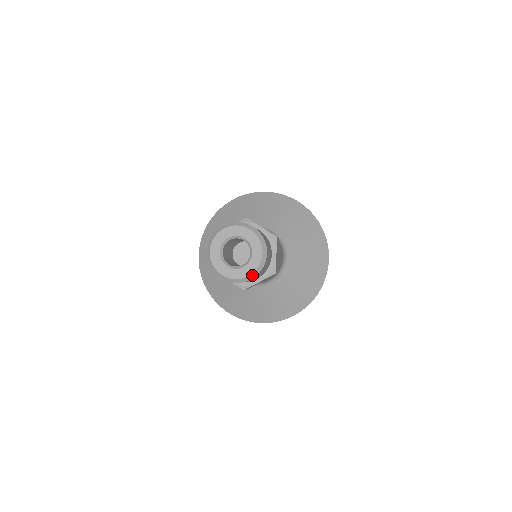
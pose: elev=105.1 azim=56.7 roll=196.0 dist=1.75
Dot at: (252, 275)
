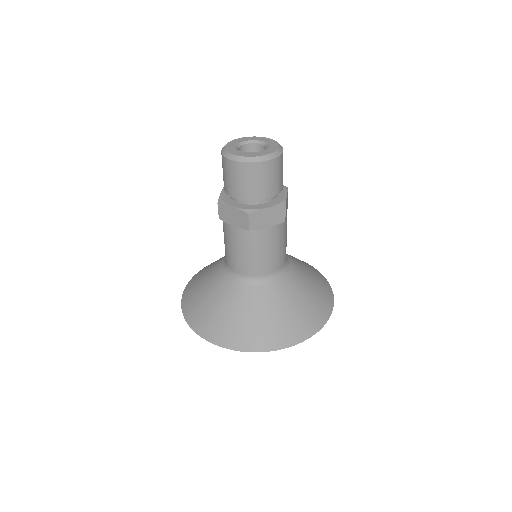
Dot at: (280, 147)
